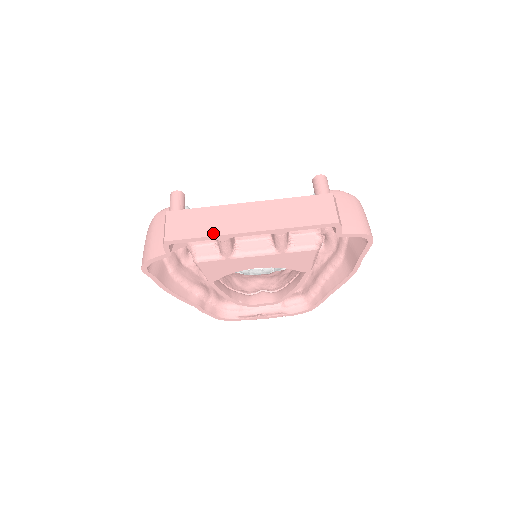
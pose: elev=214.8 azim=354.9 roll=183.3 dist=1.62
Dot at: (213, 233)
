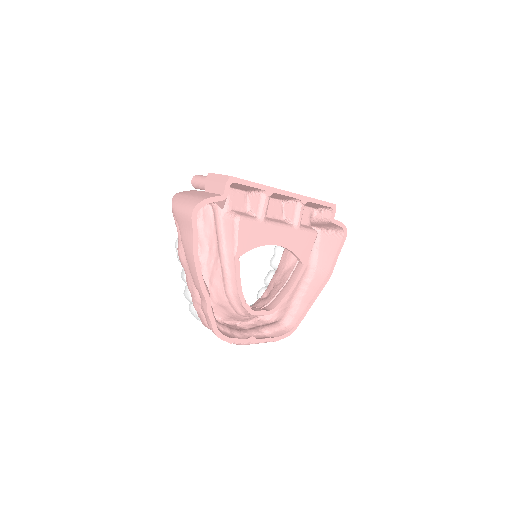
Dot at: (263, 185)
